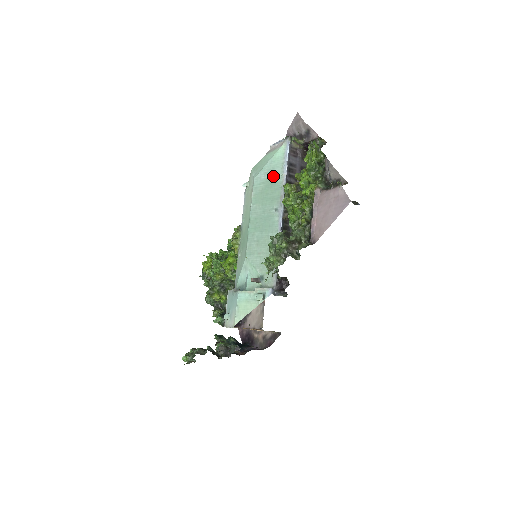
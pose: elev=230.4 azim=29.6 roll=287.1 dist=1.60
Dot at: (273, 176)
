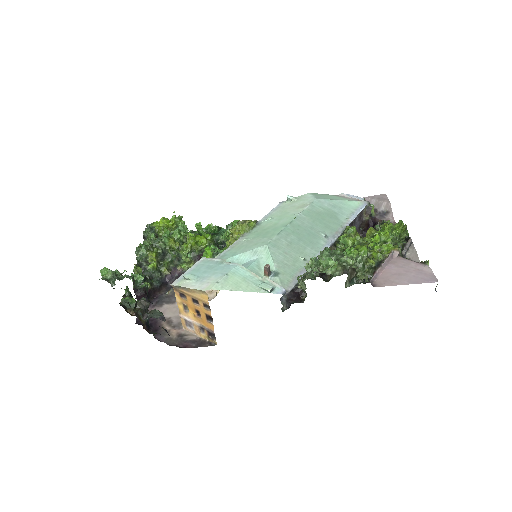
Dot at: (337, 212)
